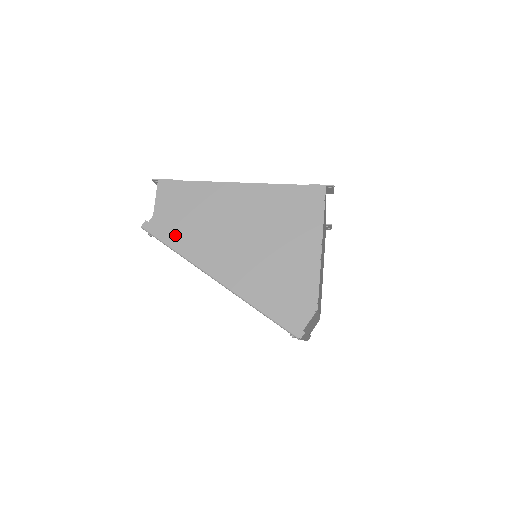
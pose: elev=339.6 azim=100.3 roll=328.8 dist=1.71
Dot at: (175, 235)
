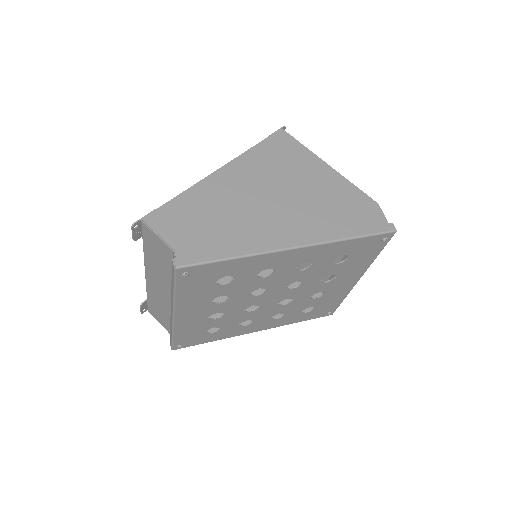
Dot at: (216, 247)
